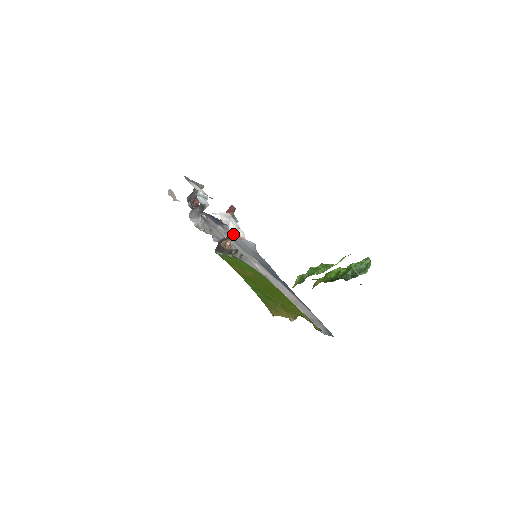
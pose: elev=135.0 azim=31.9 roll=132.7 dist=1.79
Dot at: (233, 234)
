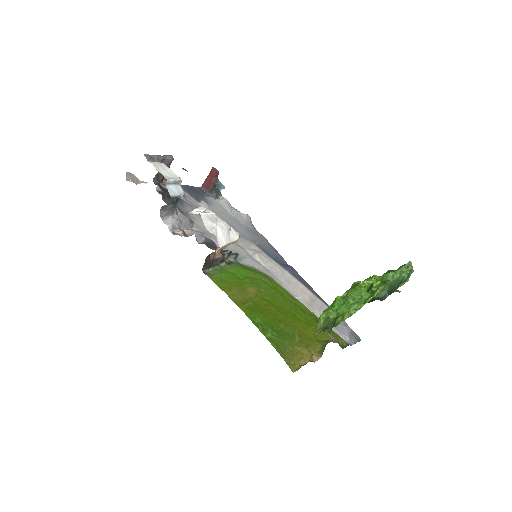
Dot at: (224, 245)
